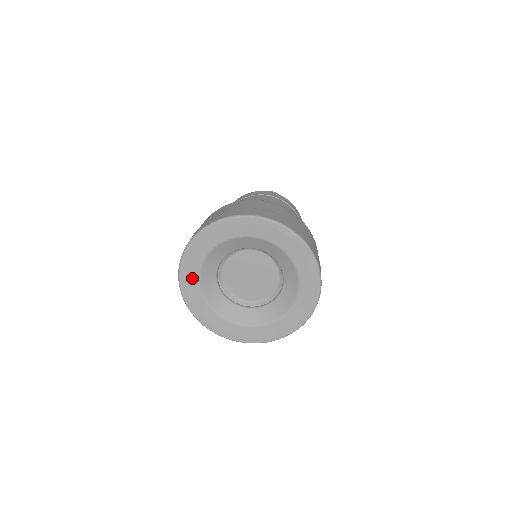
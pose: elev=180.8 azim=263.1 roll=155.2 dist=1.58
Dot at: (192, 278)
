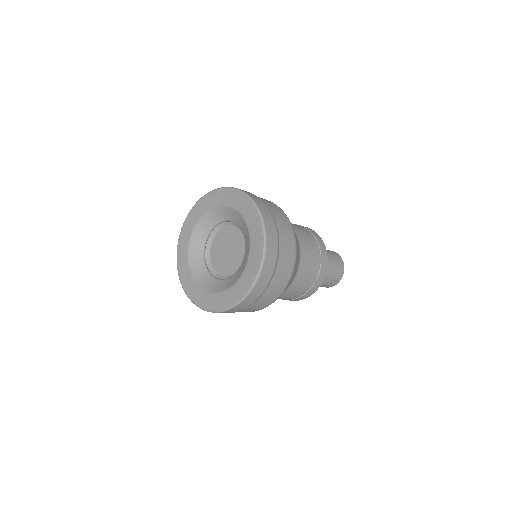
Dot at: (184, 262)
